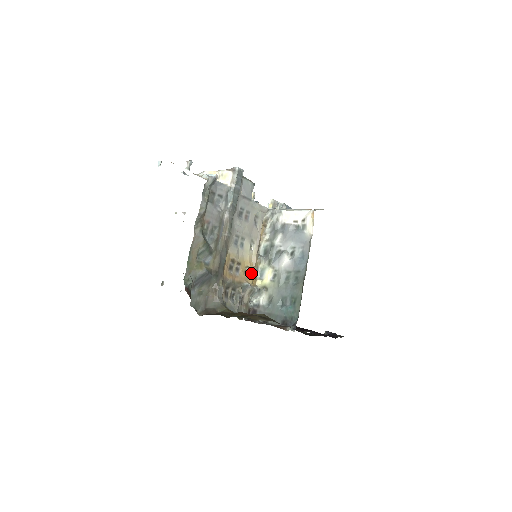
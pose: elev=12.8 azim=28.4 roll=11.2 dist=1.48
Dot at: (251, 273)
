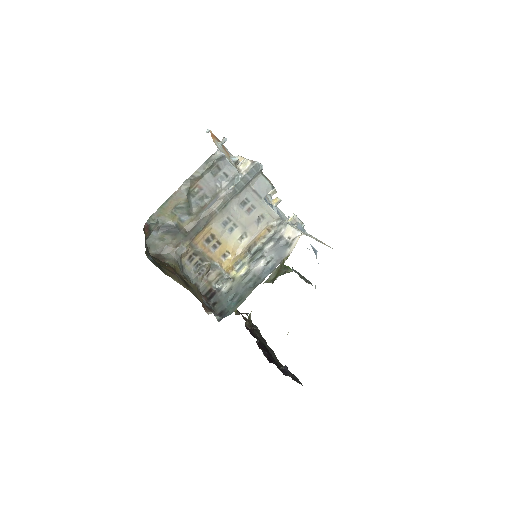
Dot at: (229, 259)
